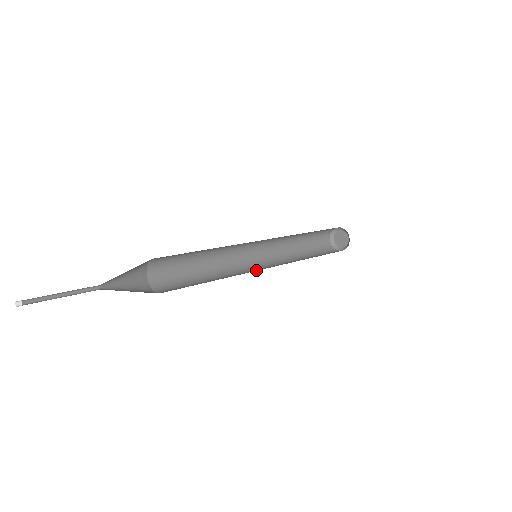
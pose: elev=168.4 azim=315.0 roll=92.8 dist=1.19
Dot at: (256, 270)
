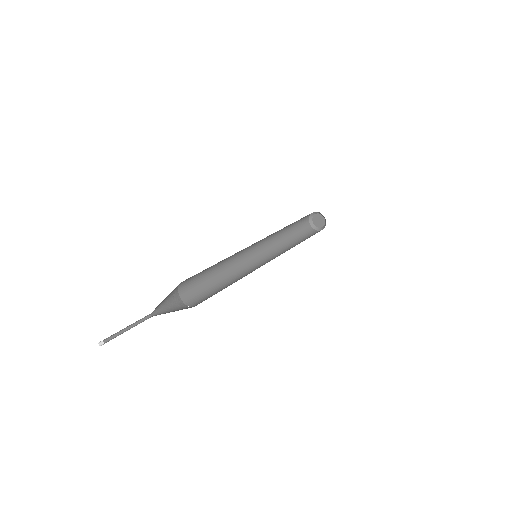
Dot at: occluded
